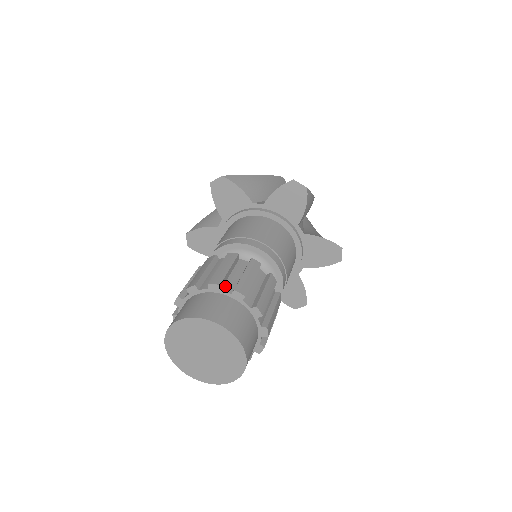
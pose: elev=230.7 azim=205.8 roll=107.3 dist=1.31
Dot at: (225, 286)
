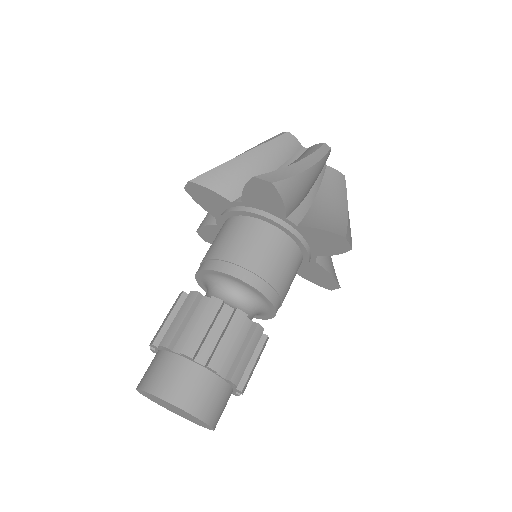
Dot at: (222, 366)
